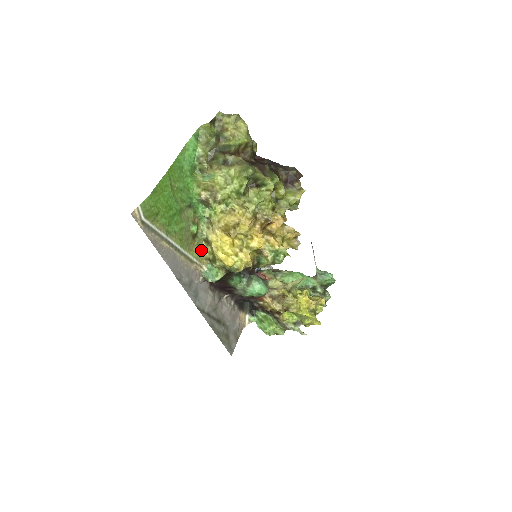
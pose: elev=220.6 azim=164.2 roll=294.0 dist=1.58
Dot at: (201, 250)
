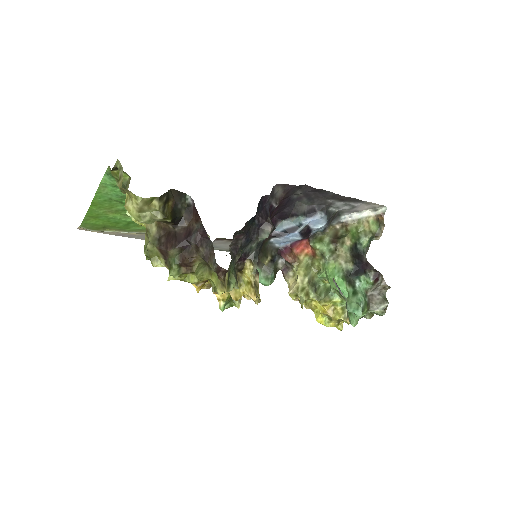
Dot at: occluded
